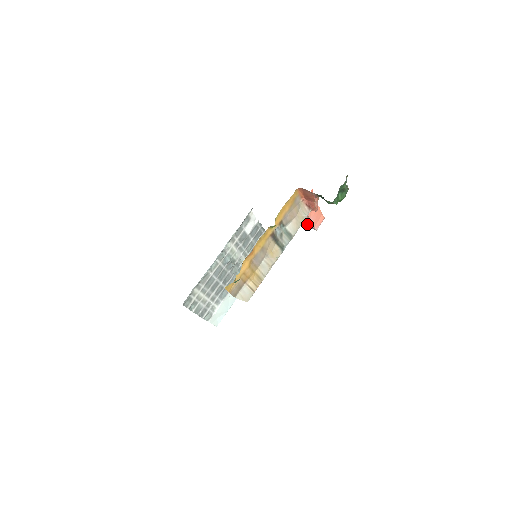
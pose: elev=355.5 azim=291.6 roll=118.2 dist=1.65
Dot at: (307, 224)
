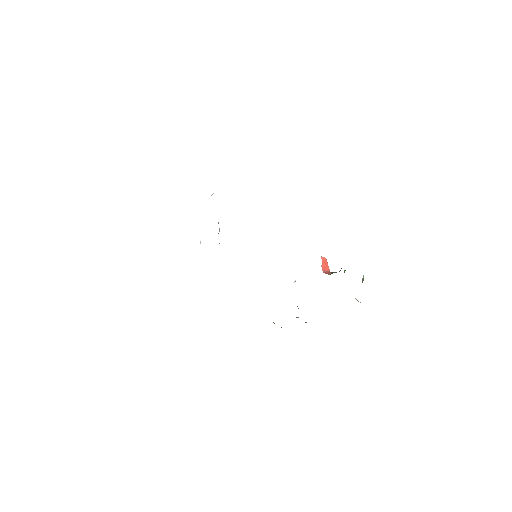
Dot at: occluded
